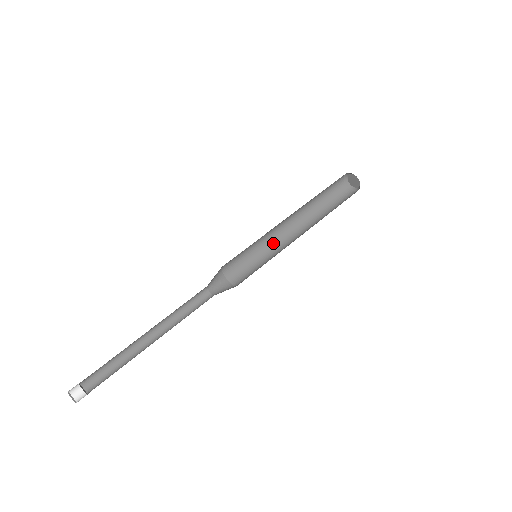
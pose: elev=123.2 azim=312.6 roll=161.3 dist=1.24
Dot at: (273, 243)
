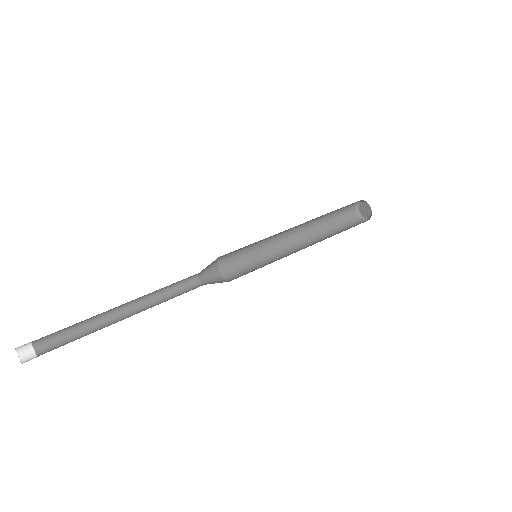
Dot at: (275, 251)
